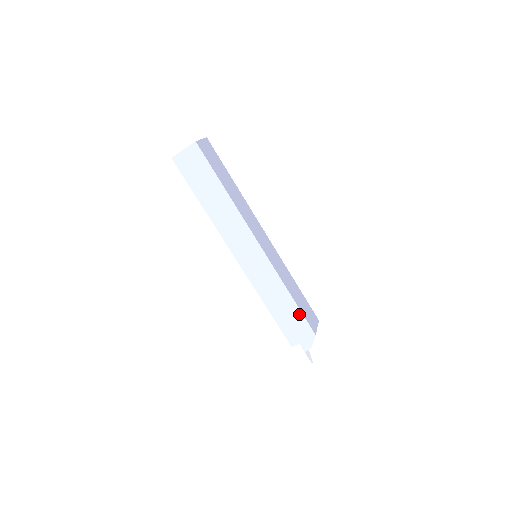
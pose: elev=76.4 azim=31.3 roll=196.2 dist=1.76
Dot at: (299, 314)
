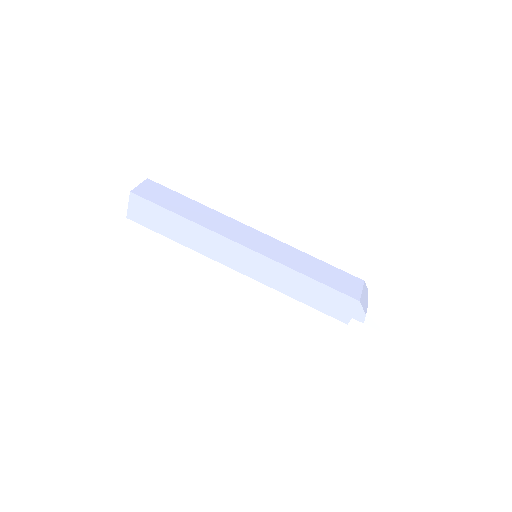
Dot at: (328, 290)
